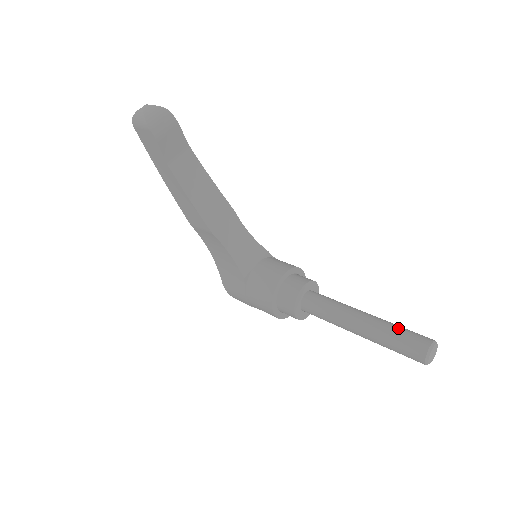
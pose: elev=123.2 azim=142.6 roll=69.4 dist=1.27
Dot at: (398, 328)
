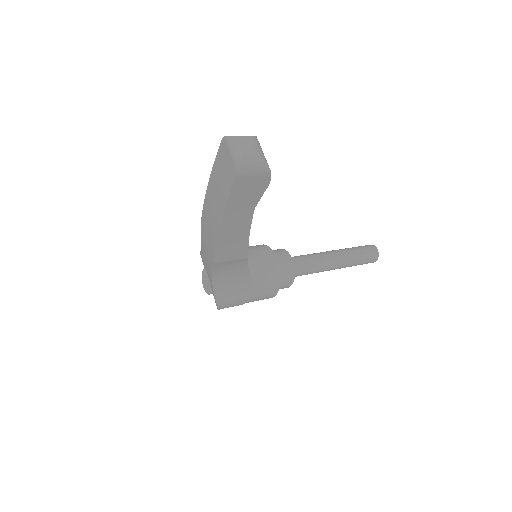
Dot at: (357, 249)
